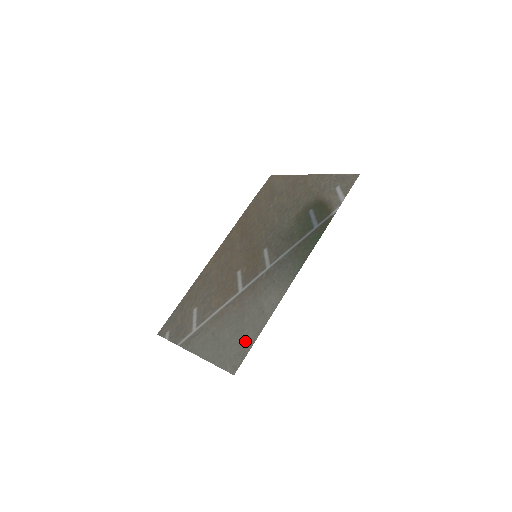
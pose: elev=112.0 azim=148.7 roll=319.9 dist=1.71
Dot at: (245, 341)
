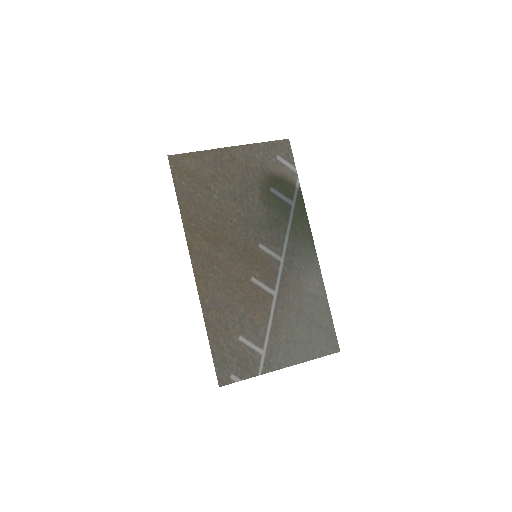
Dot at: (324, 326)
